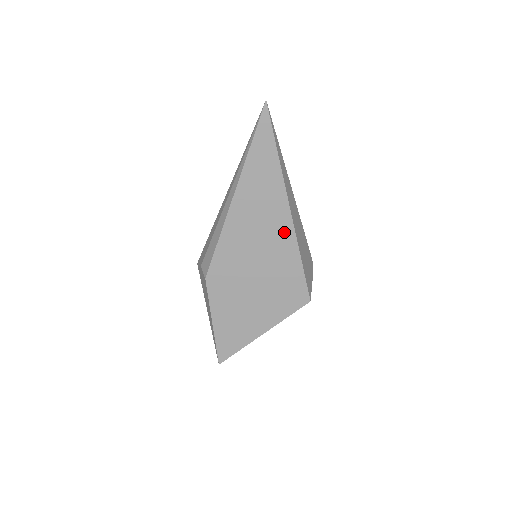
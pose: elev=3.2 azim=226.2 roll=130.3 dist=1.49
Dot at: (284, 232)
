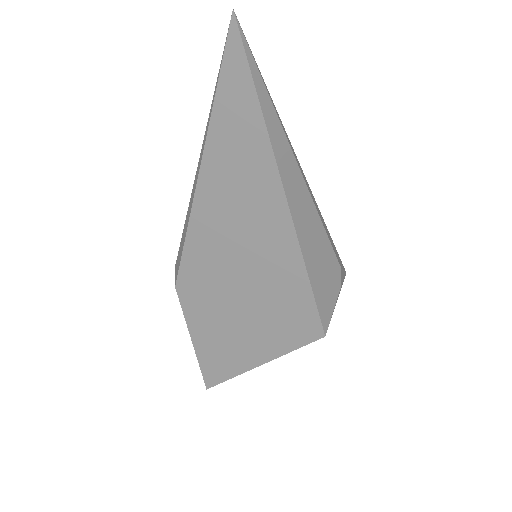
Dot at: (280, 236)
